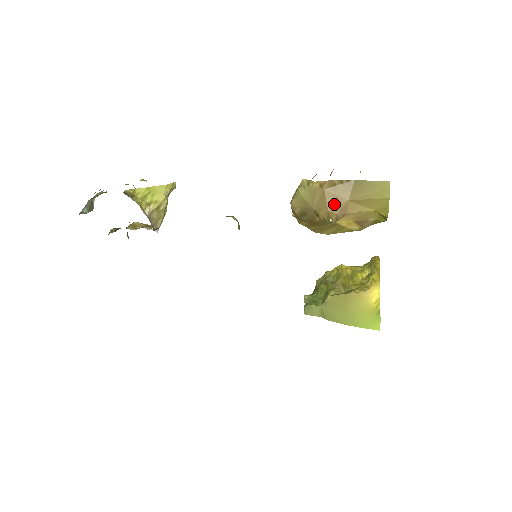
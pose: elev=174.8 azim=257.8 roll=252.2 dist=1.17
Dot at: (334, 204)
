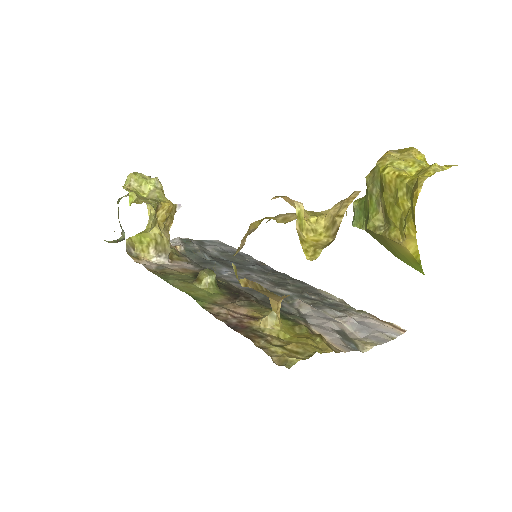
Dot at: (270, 296)
